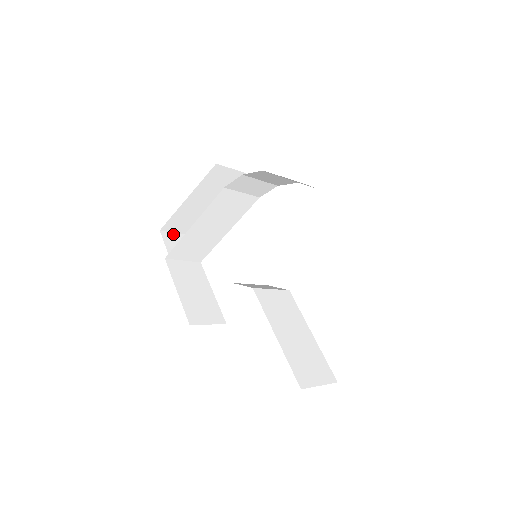
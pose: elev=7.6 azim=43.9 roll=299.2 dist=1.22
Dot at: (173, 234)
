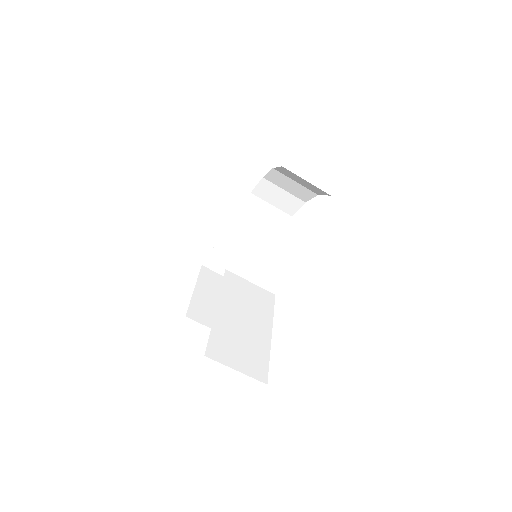
Dot at: occluded
